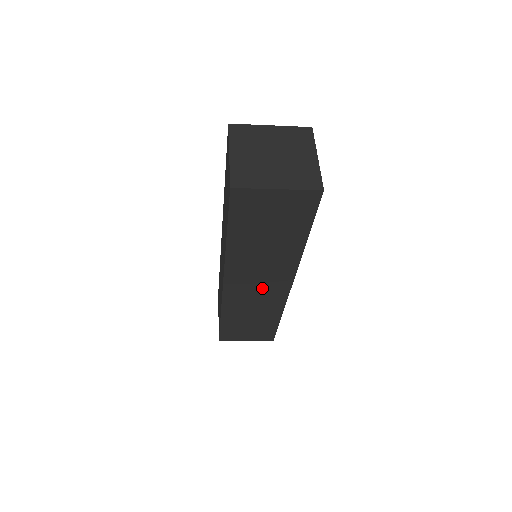
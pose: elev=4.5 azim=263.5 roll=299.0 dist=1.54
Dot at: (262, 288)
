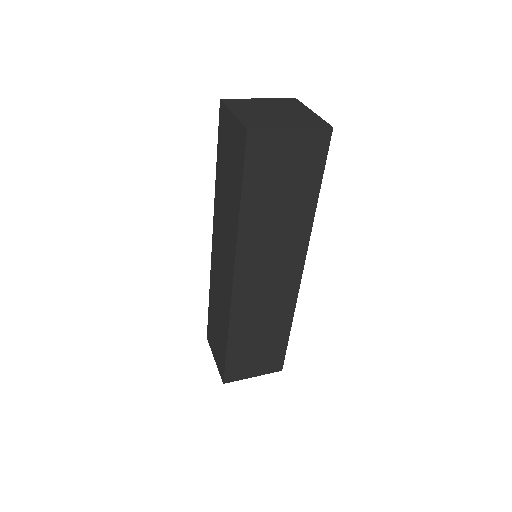
Dot at: (273, 282)
